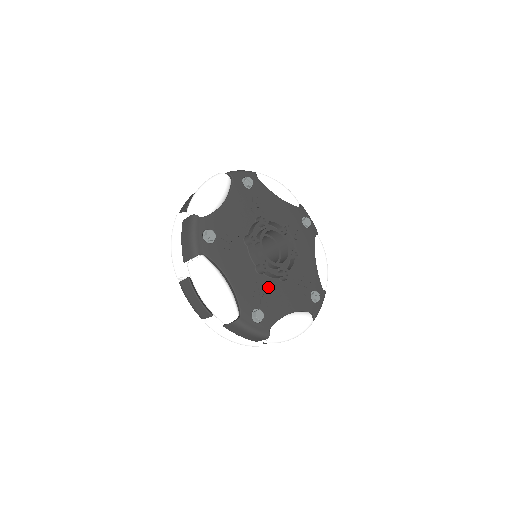
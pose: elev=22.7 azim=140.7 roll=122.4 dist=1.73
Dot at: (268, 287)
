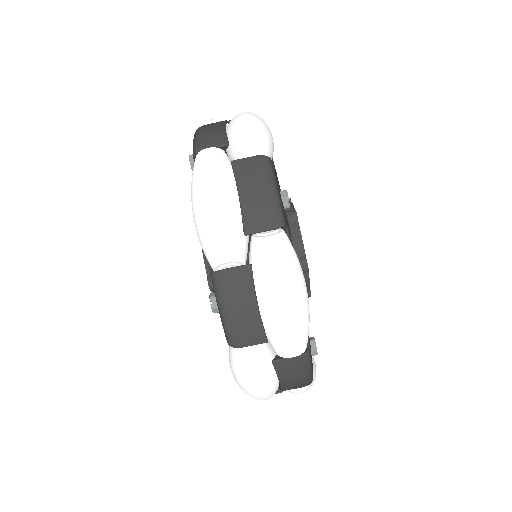
Dot at: occluded
